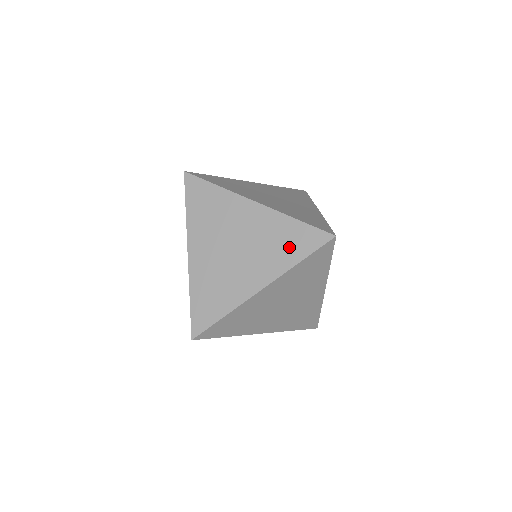
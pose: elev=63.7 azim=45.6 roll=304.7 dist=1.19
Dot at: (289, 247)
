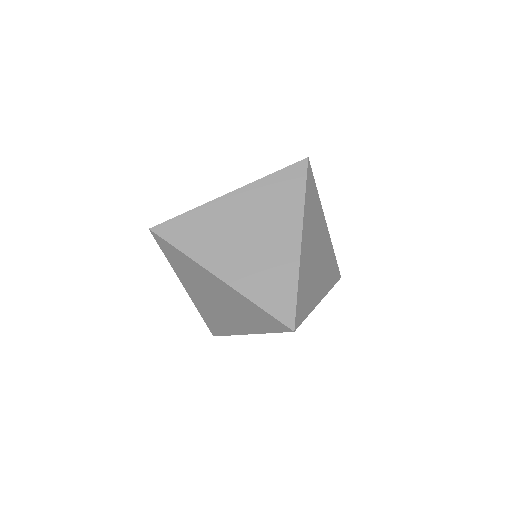
Dot at: (258, 321)
